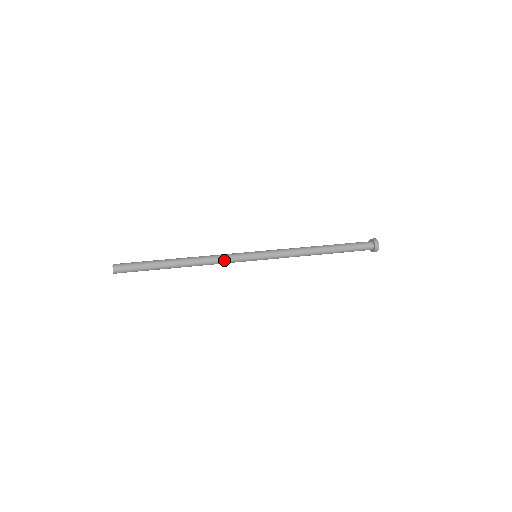
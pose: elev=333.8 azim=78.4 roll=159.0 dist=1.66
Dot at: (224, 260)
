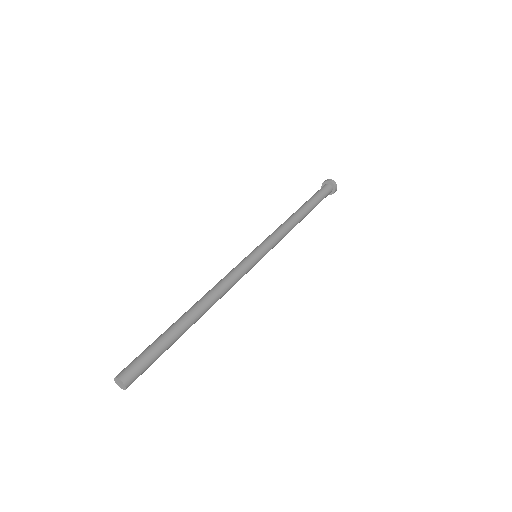
Dot at: occluded
